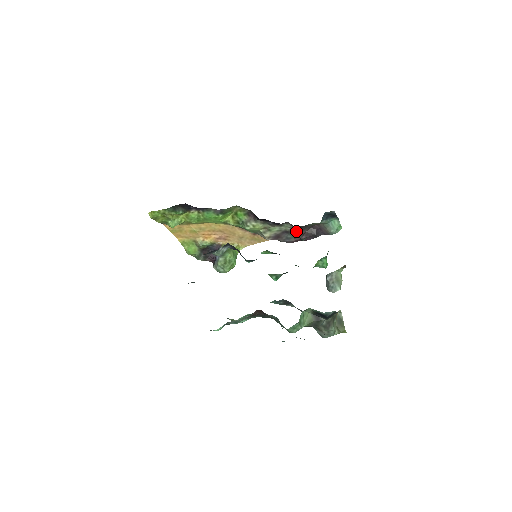
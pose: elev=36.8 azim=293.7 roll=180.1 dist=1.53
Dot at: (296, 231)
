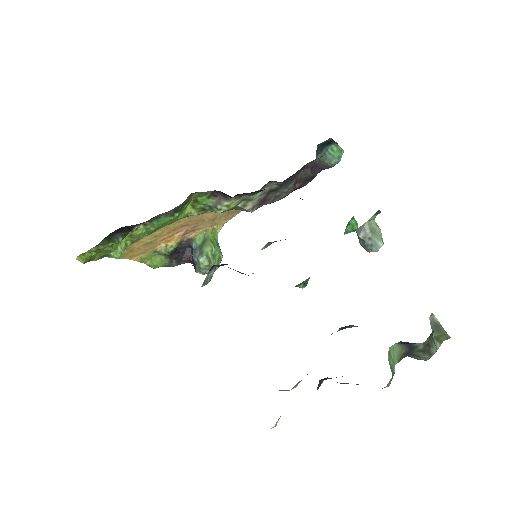
Dot at: (285, 184)
